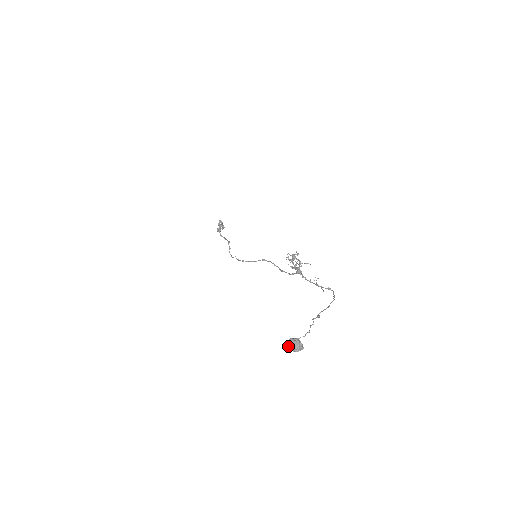
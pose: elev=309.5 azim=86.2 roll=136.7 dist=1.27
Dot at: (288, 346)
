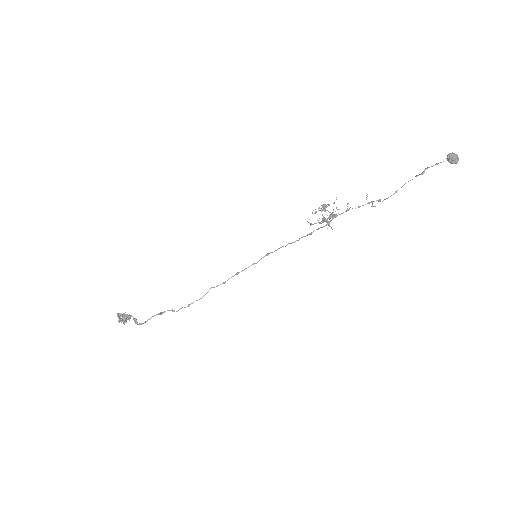
Dot at: (453, 156)
